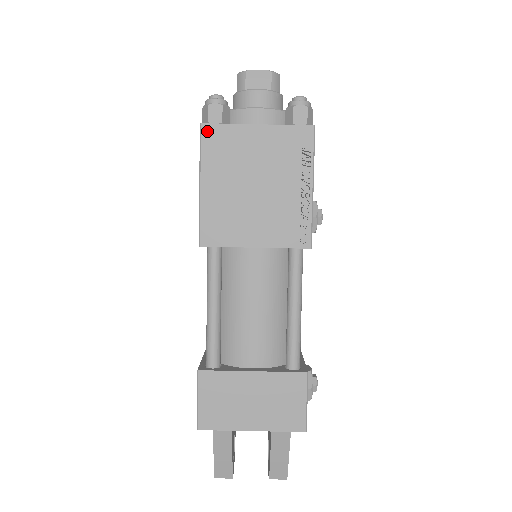
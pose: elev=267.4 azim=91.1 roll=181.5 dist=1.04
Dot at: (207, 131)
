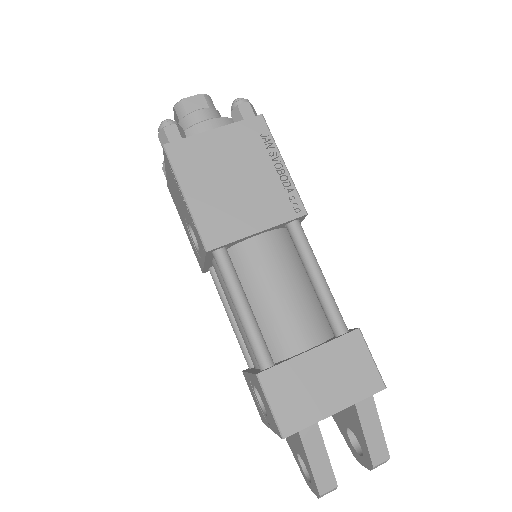
Dot at: (172, 149)
